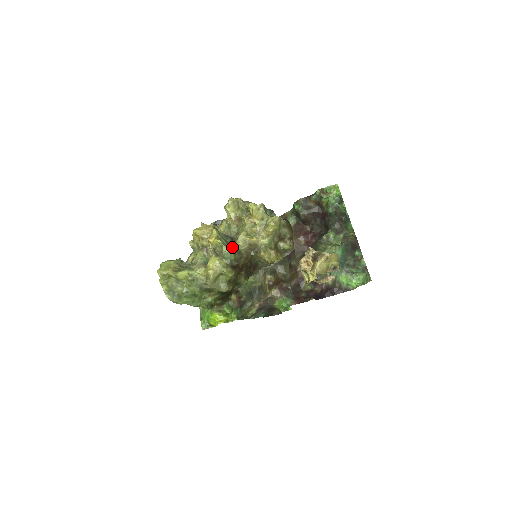
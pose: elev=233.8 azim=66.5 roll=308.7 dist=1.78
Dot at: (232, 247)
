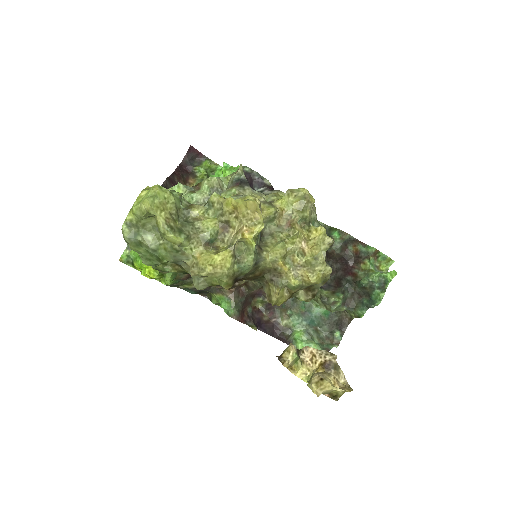
Dot at: (257, 258)
